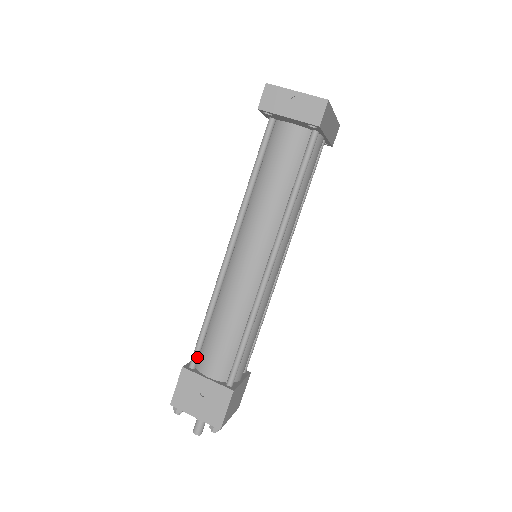
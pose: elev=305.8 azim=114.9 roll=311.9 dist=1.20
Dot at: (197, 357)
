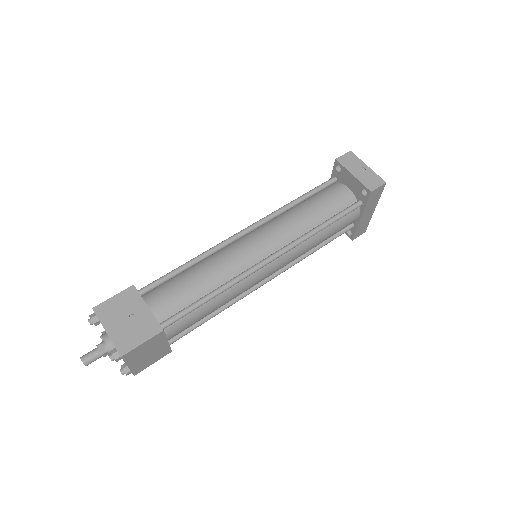
Dot at: (152, 287)
